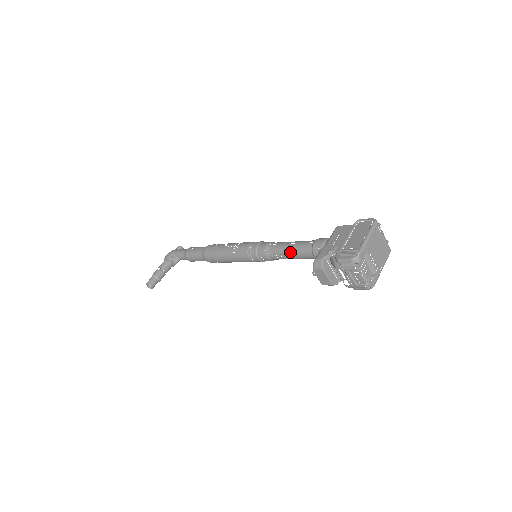
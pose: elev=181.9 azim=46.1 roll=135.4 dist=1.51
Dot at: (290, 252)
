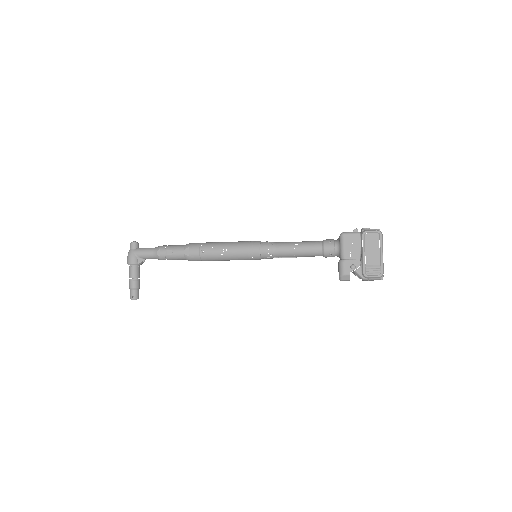
Dot at: (299, 256)
